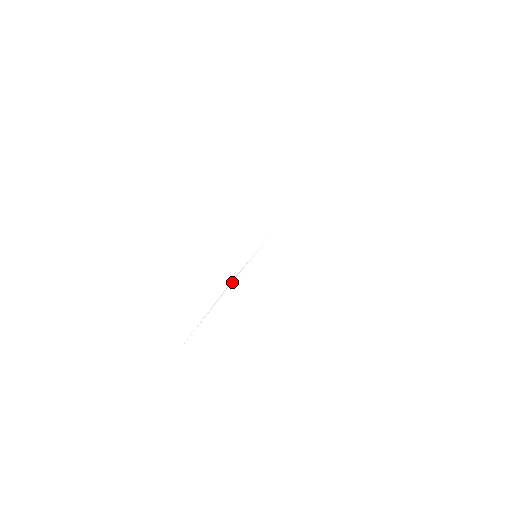
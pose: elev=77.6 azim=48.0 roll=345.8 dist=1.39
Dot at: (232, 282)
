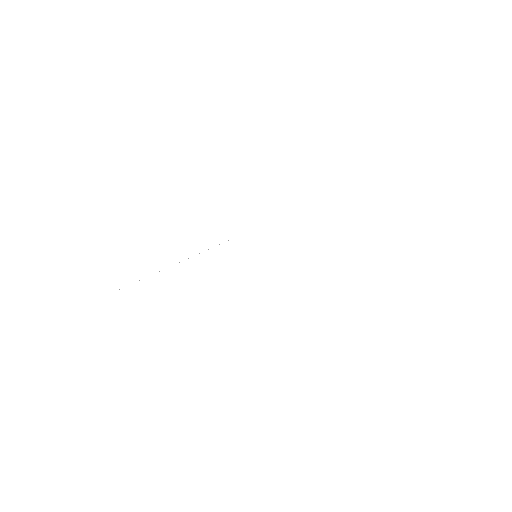
Dot at: occluded
